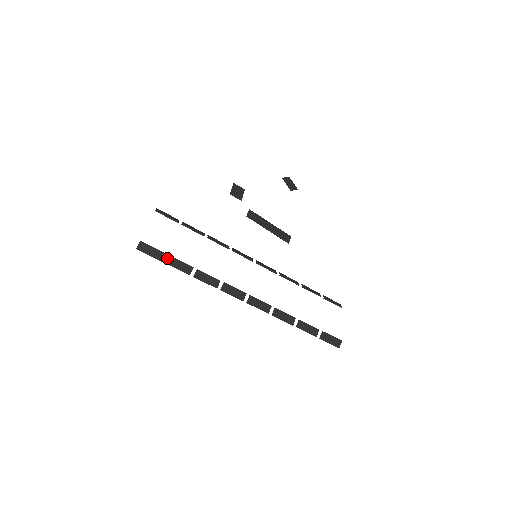
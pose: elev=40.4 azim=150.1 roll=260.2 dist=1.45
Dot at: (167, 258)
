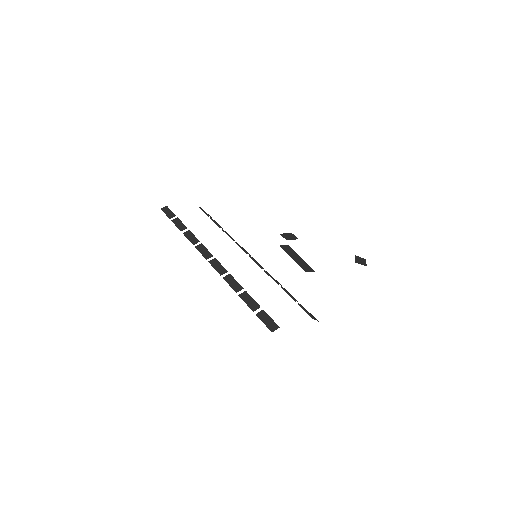
Dot at: (175, 218)
